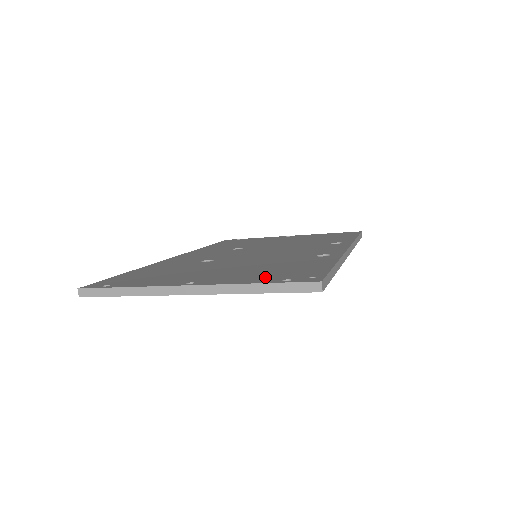
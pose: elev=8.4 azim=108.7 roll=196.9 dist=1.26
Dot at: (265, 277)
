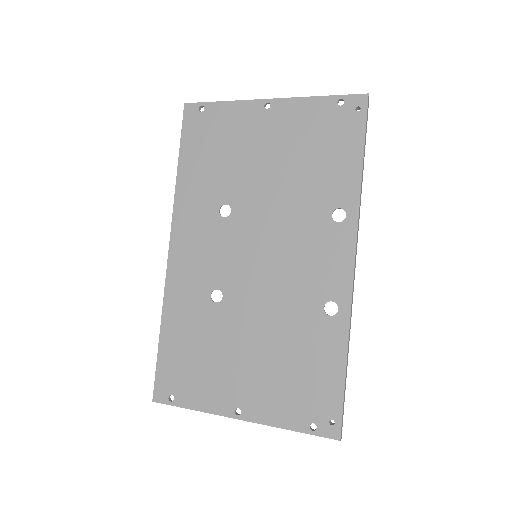
Dot at: (294, 409)
